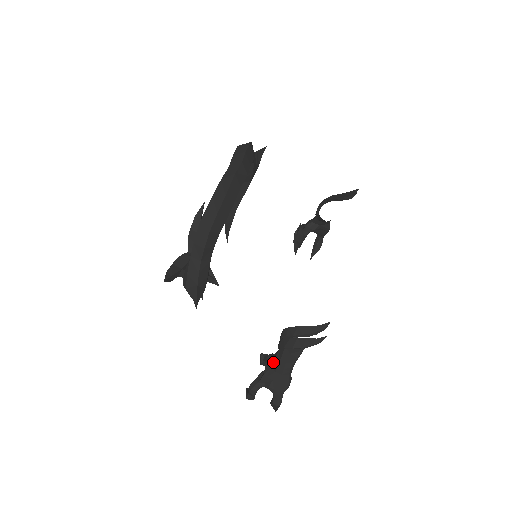
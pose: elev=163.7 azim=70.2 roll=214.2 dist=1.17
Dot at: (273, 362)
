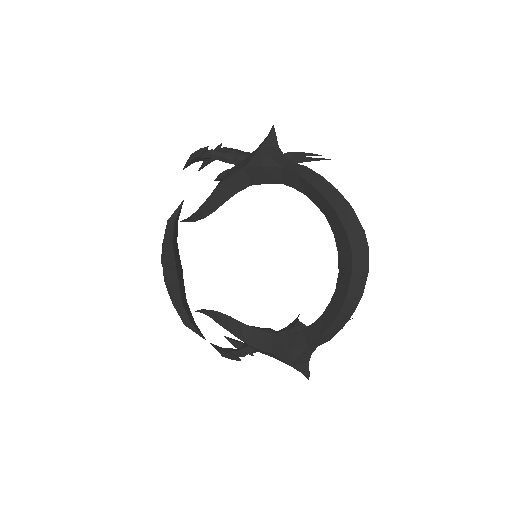
Dot at: occluded
